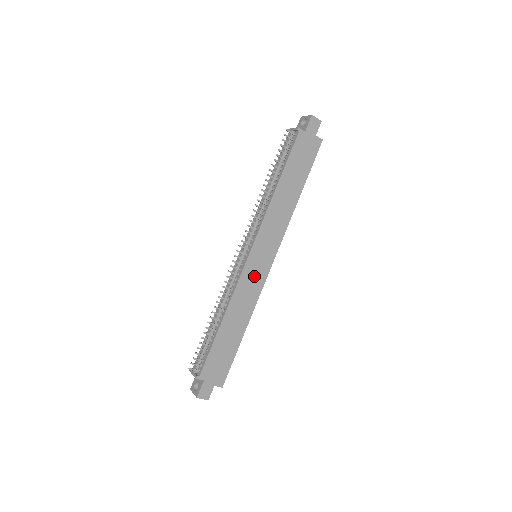
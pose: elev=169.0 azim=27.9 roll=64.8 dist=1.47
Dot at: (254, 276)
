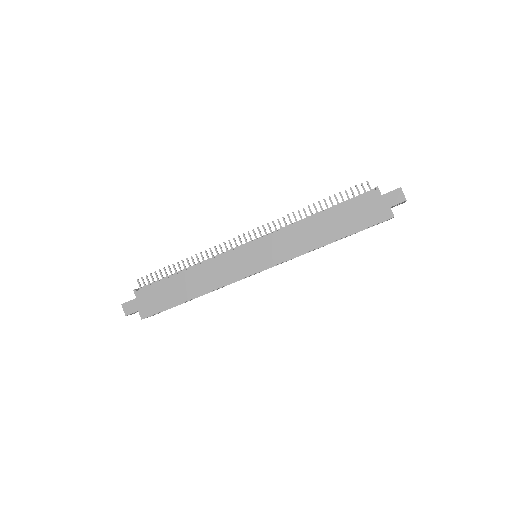
Dot at: (237, 265)
